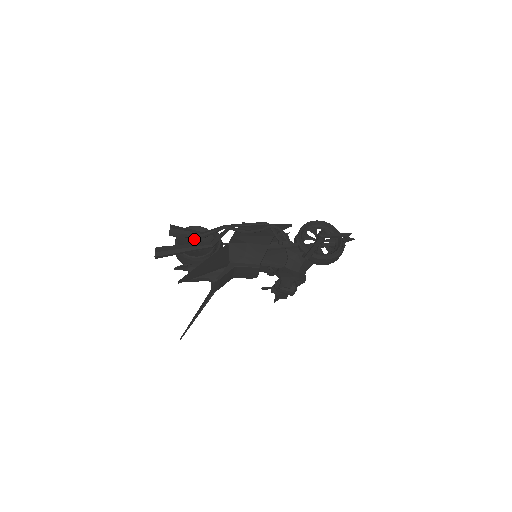
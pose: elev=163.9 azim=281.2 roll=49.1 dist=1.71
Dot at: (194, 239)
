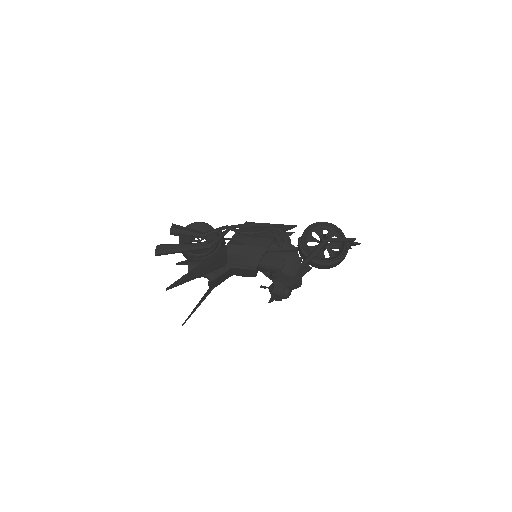
Dot at: occluded
